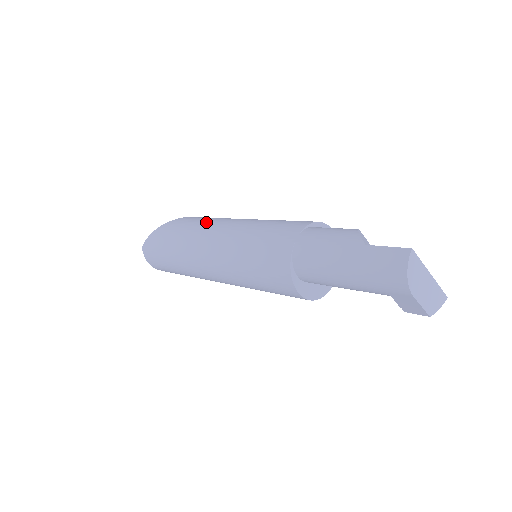
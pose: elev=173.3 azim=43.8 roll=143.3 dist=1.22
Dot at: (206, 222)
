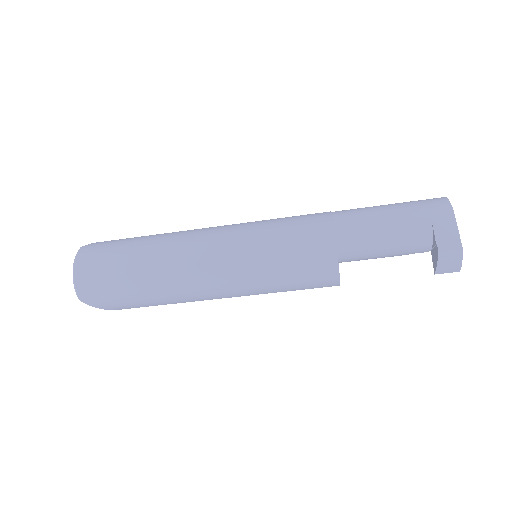
Dot at: occluded
